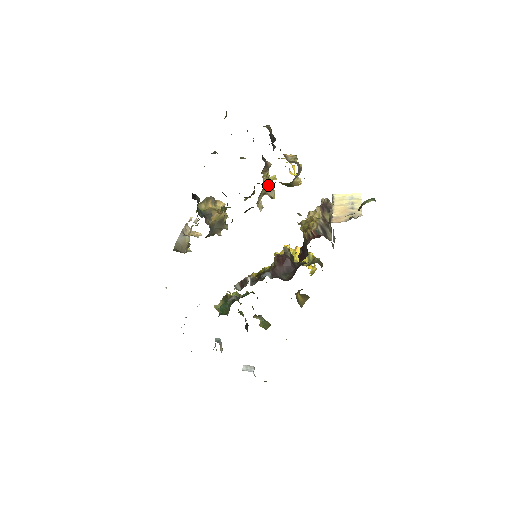
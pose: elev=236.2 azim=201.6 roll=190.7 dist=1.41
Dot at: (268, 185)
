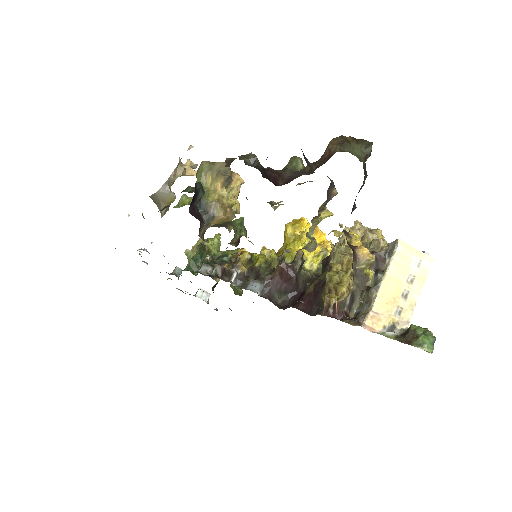
Dot at: (312, 243)
